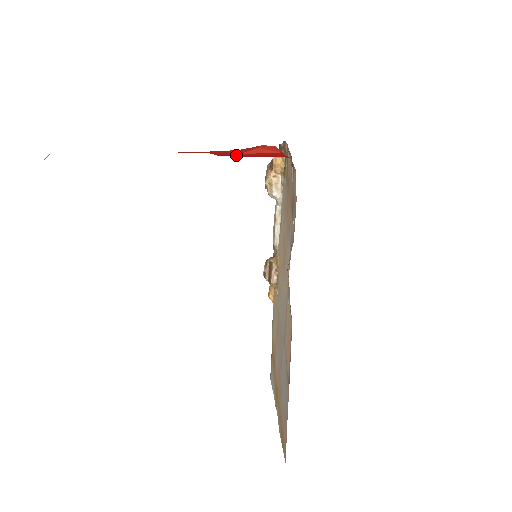
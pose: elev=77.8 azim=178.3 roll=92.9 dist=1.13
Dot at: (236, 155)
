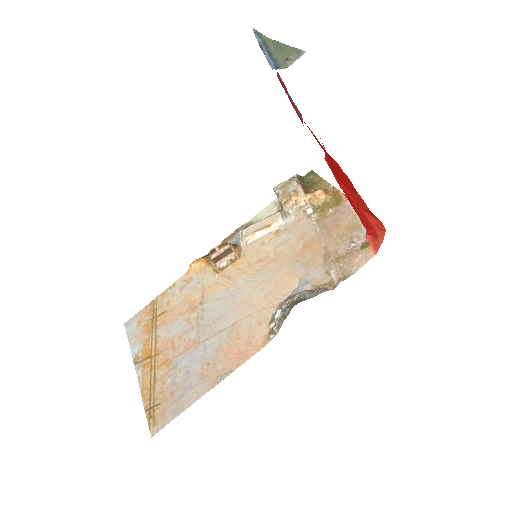
Dot at: (352, 201)
